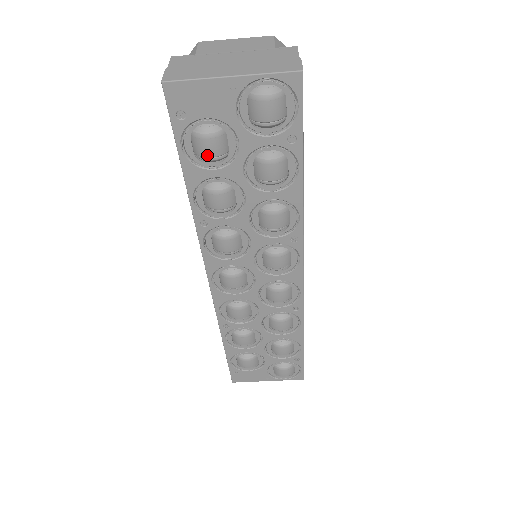
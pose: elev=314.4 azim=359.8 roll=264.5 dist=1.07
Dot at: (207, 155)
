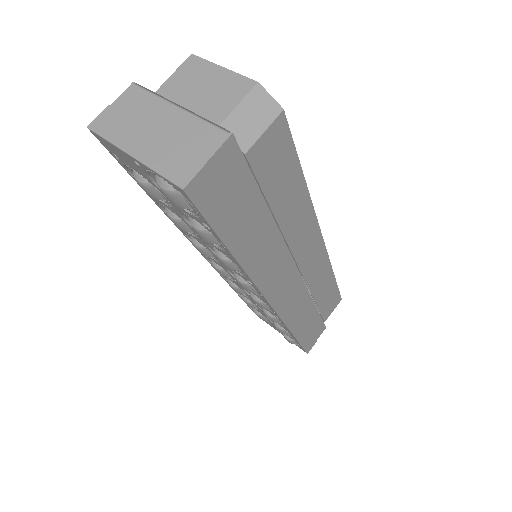
Dot at: (147, 193)
